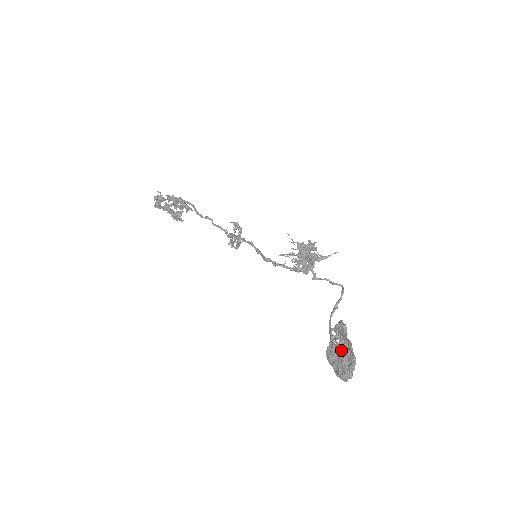
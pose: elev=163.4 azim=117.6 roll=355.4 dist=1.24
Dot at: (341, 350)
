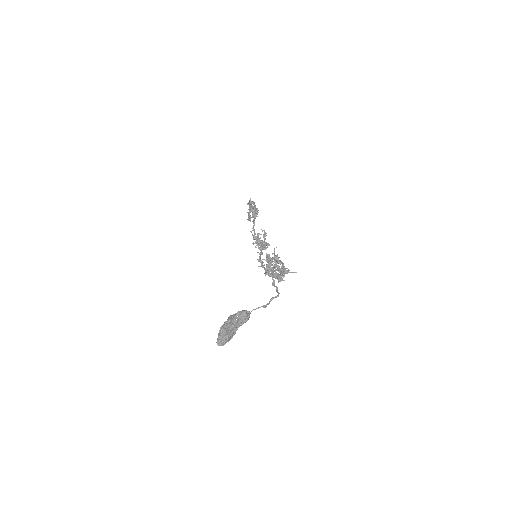
Dot at: occluded
